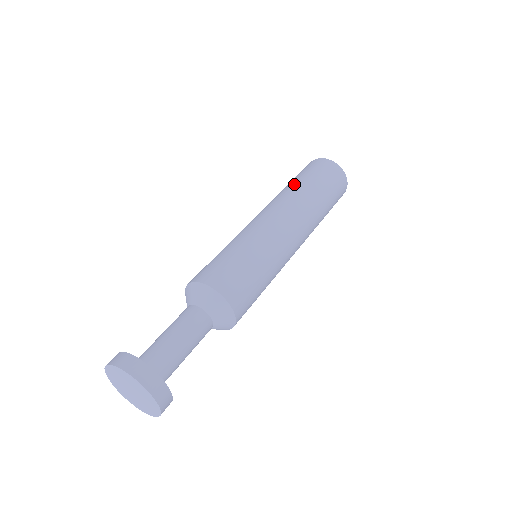
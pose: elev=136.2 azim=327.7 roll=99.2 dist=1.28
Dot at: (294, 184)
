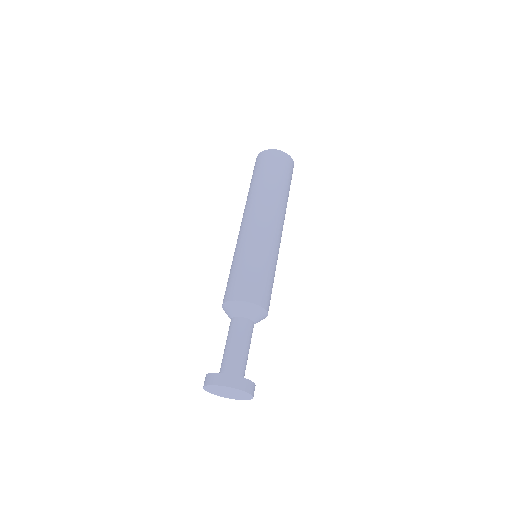
Dot at: (277, 187)
